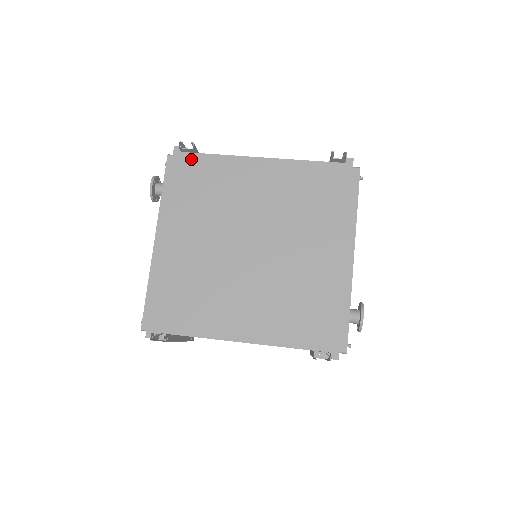
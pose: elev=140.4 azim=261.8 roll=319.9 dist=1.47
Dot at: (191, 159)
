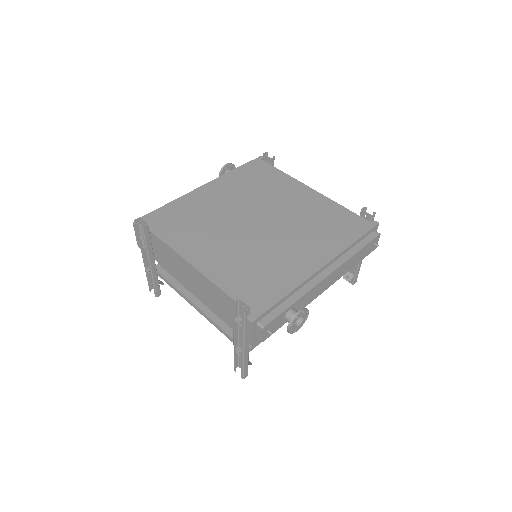
Dot at: (265, 166)
